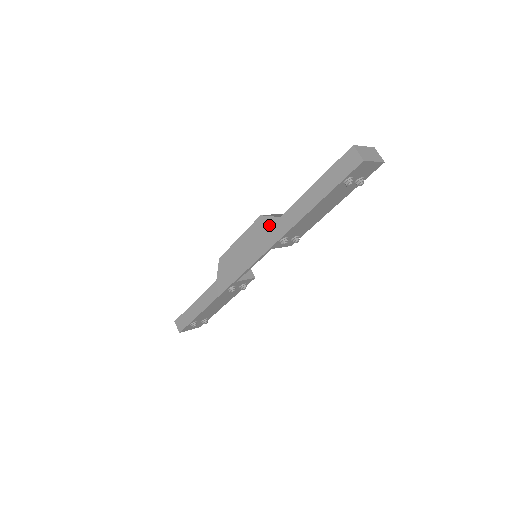
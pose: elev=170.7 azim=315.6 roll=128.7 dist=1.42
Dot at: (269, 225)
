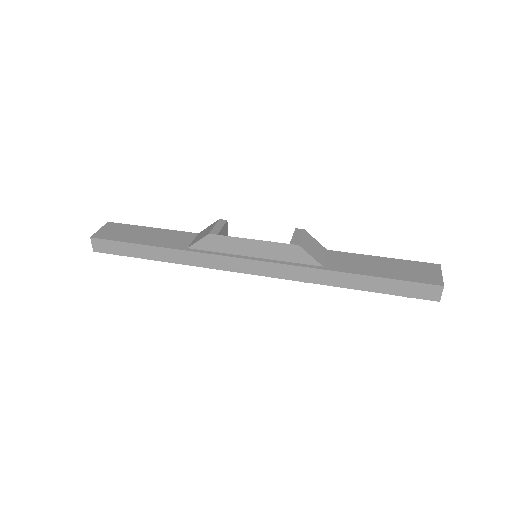
Dot at: (302, 260)
